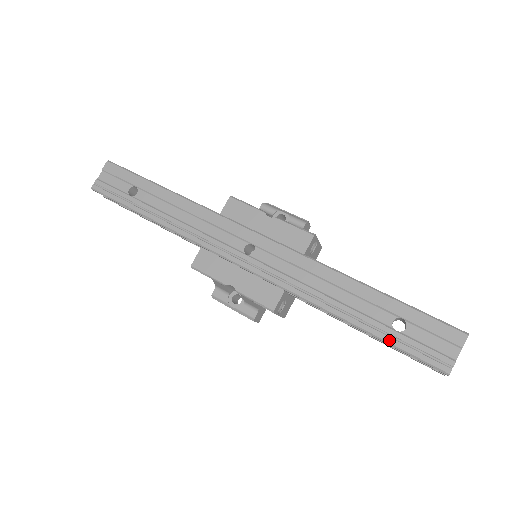
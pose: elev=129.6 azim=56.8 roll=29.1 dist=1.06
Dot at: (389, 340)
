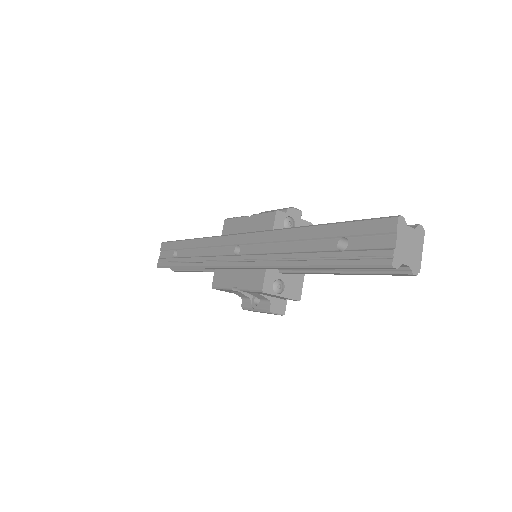
Dot at: (337, 263)
